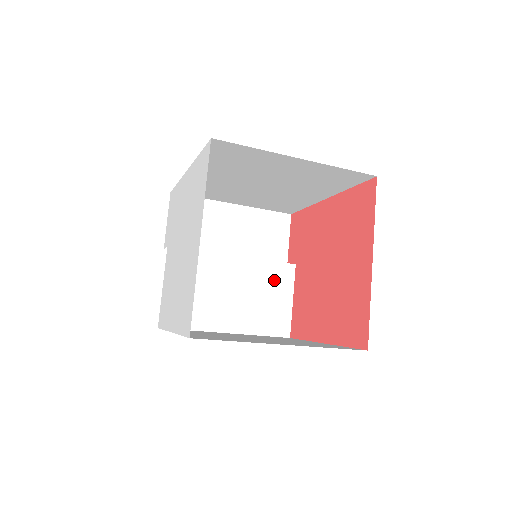
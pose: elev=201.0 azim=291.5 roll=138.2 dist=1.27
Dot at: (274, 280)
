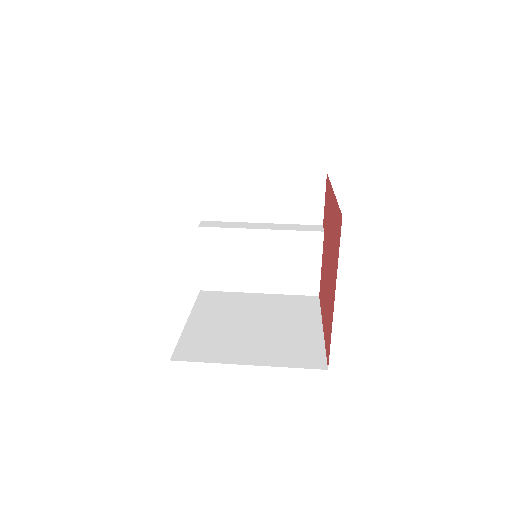
Dot at: (301, 248)
